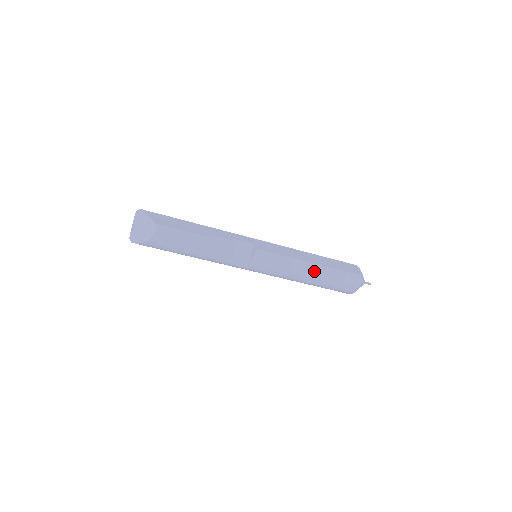
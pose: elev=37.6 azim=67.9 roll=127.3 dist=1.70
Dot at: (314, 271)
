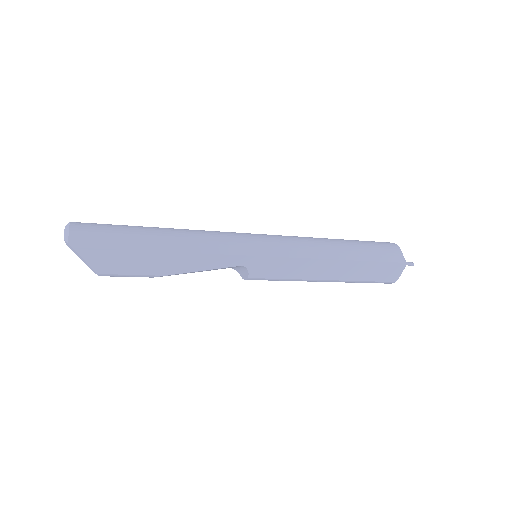
Dot at: occluded
